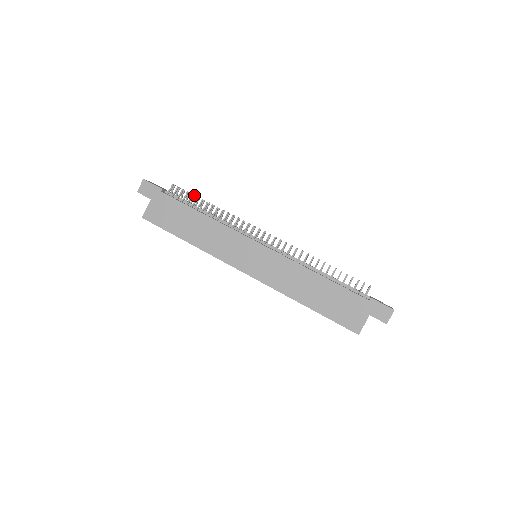
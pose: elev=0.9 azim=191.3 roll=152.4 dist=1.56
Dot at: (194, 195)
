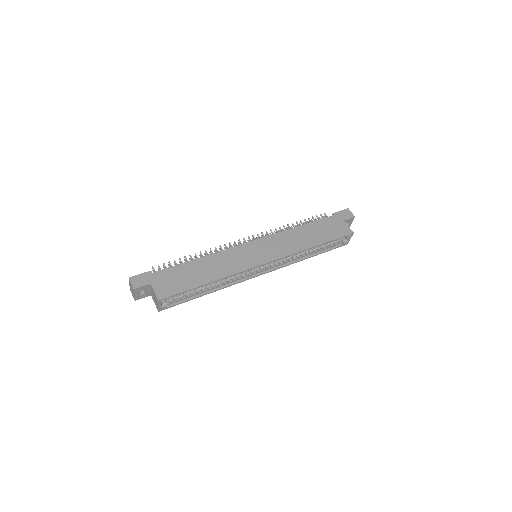
Dot at: (174, 263)
